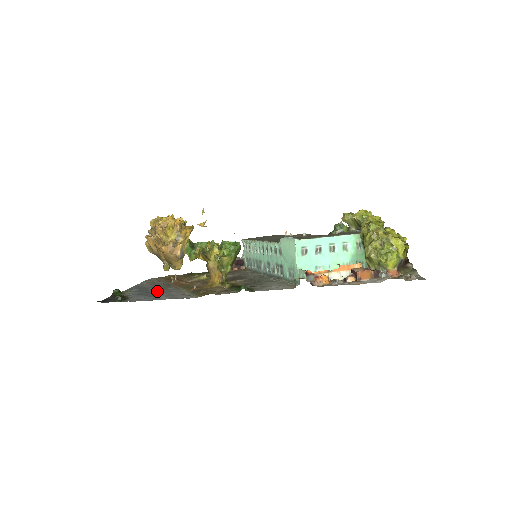
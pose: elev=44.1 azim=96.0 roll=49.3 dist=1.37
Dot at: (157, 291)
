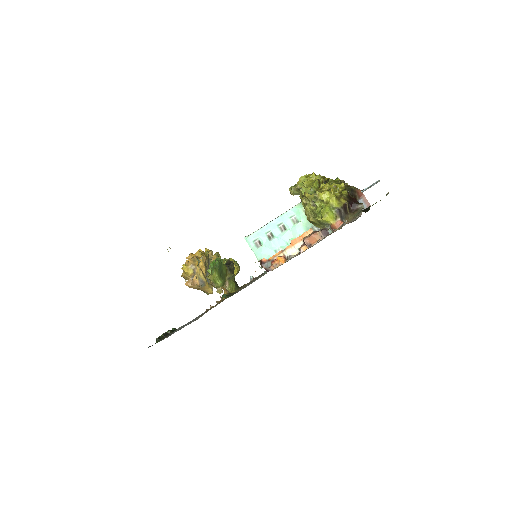
Dot at: occluded
